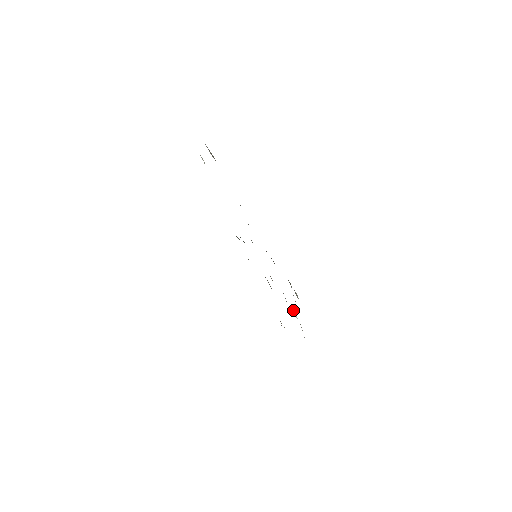
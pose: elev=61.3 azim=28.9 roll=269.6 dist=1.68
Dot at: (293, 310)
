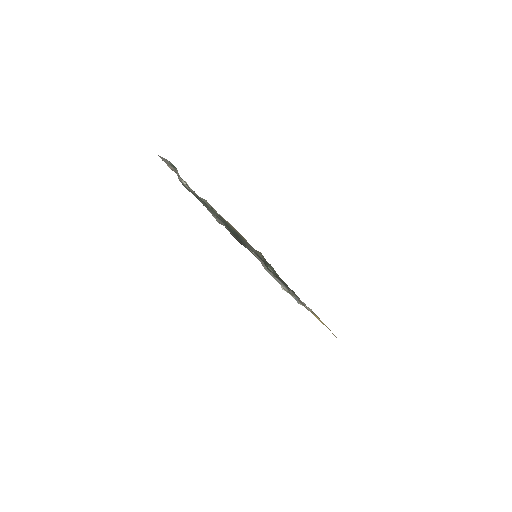
Dot at: occluded
